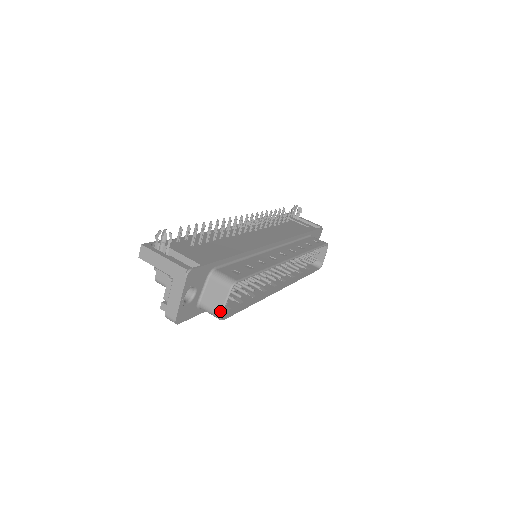
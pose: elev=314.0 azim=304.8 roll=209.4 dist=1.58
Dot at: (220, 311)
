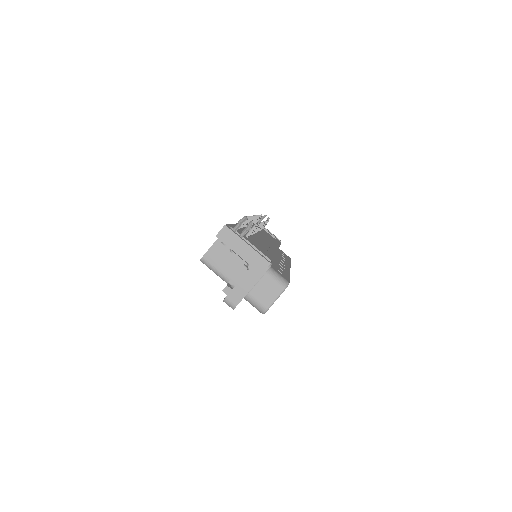
Dot at: (268, 306)
